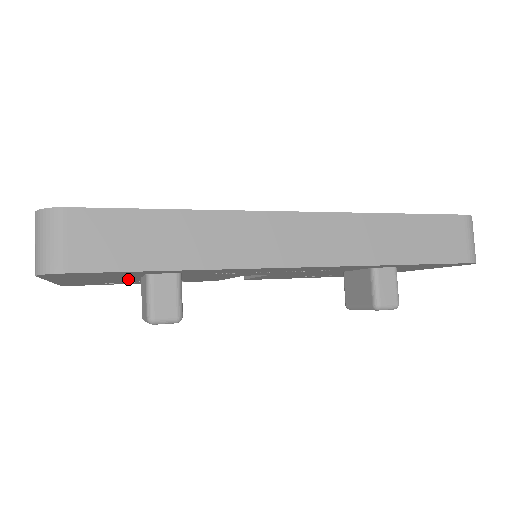
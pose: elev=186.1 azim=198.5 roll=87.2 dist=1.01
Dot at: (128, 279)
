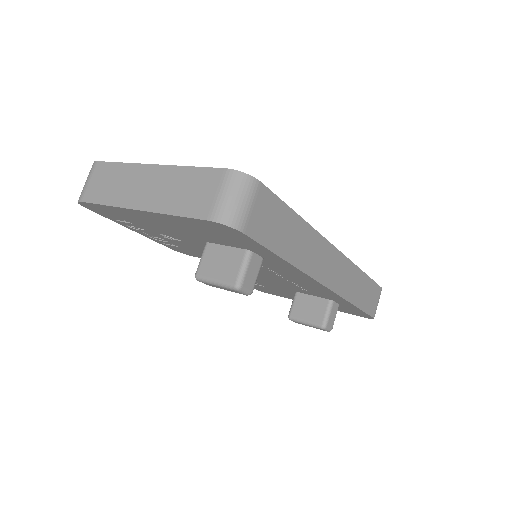
Dot at: (184, 235)
